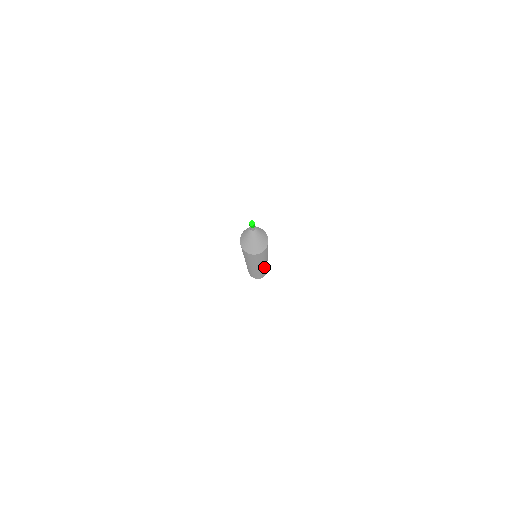
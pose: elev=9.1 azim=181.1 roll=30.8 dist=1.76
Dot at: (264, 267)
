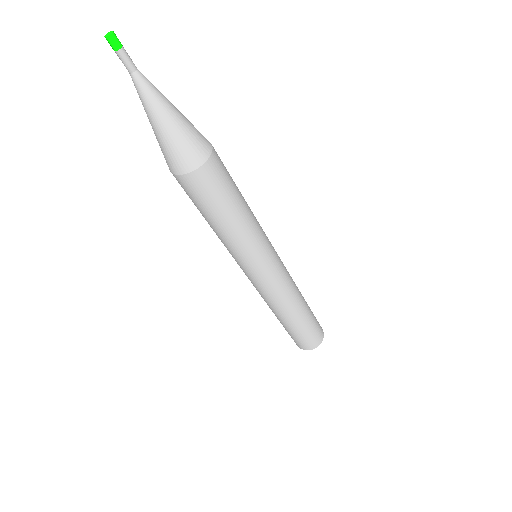
Dot at: (271, 294)
